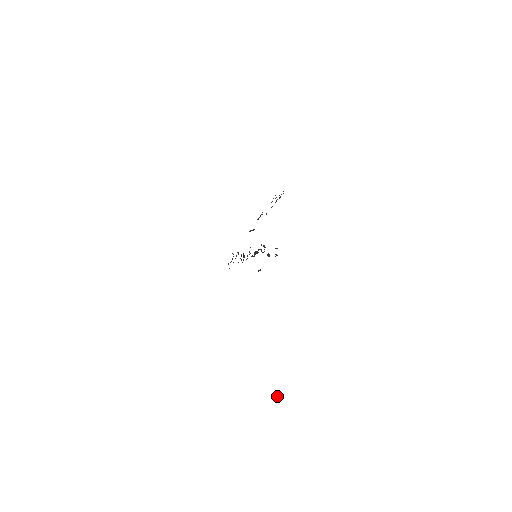
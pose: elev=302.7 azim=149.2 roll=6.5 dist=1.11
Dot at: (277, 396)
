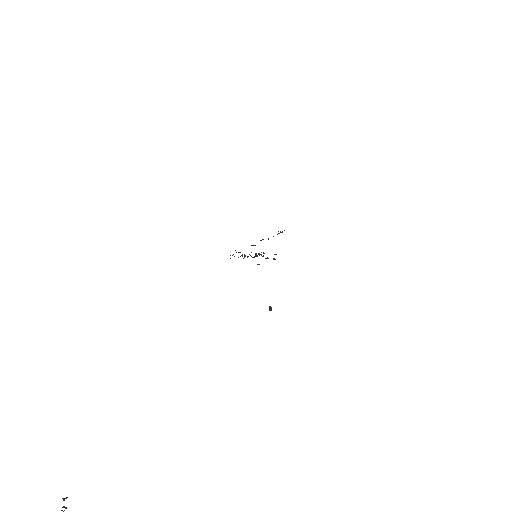
Dot at: (269, 308)
